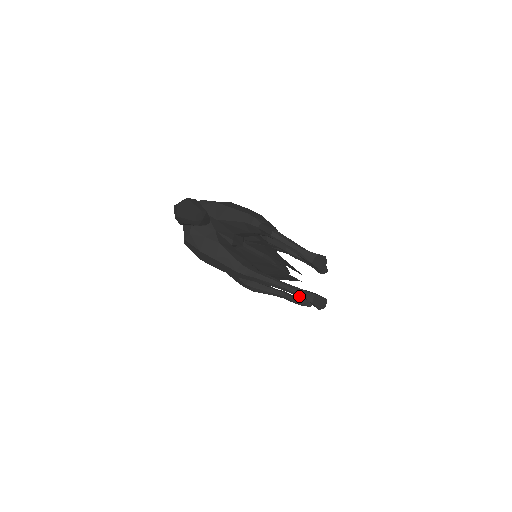
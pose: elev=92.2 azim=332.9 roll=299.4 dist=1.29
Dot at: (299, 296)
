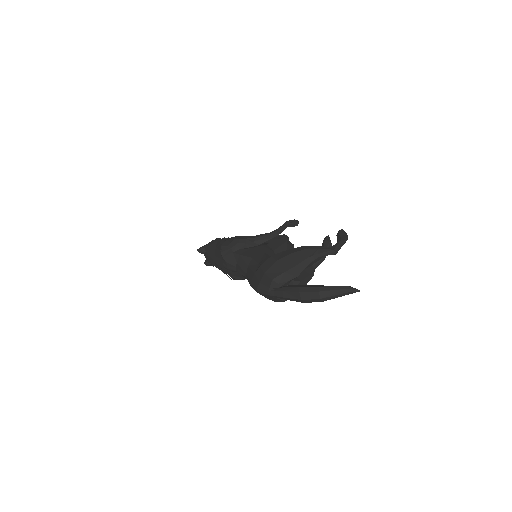
Dot at: occluded
